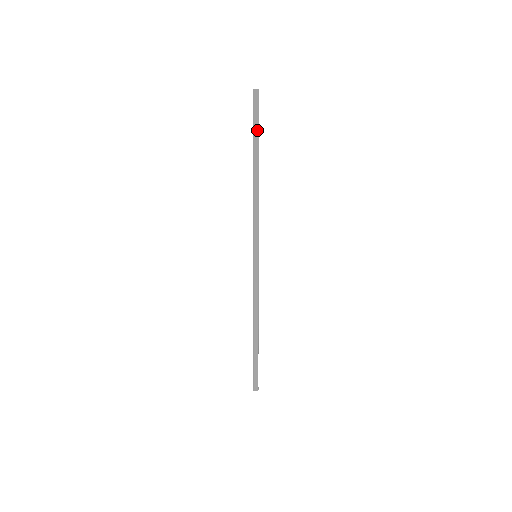
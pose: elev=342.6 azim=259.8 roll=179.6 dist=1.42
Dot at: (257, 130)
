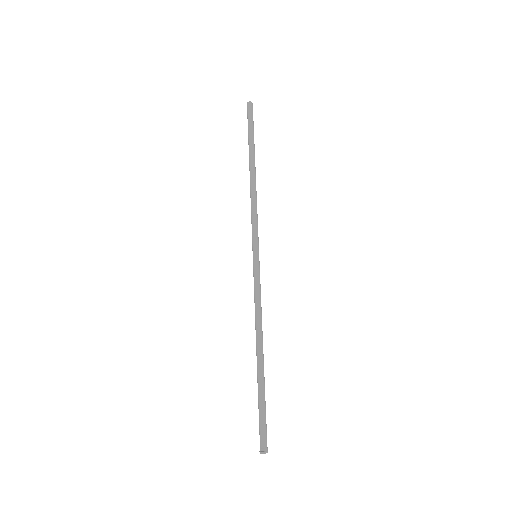
Dot at: (252, 133)
